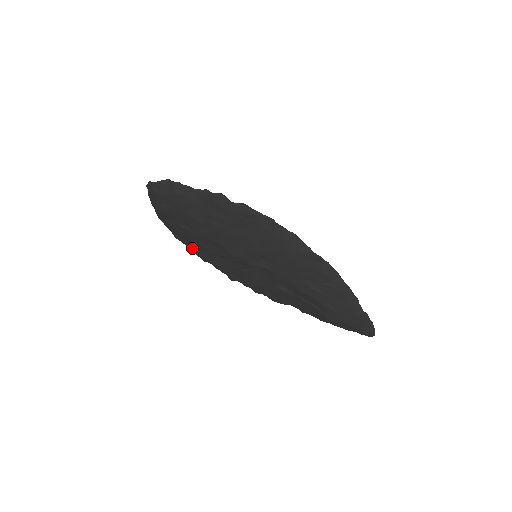
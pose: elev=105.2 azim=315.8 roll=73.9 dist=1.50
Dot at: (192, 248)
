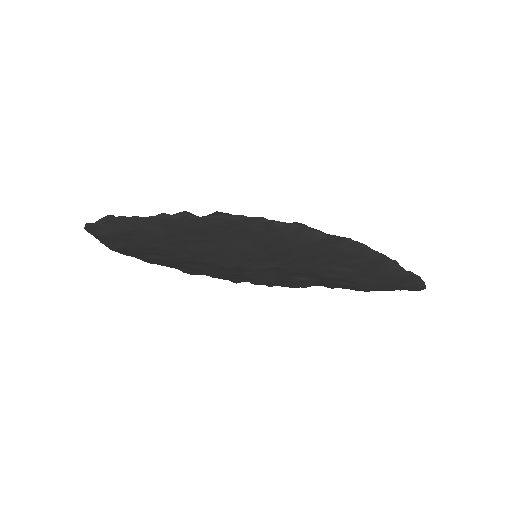
Dot at: (175, 268)
